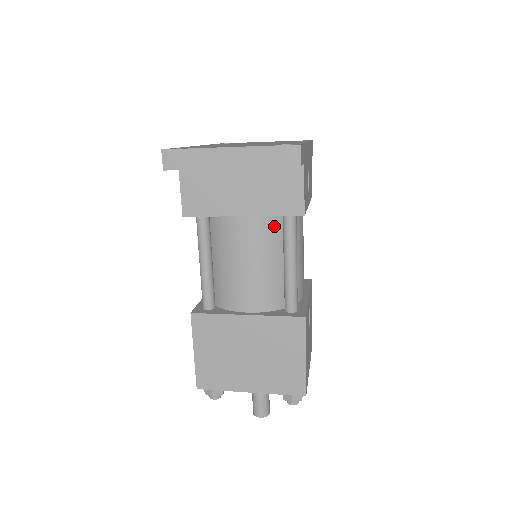
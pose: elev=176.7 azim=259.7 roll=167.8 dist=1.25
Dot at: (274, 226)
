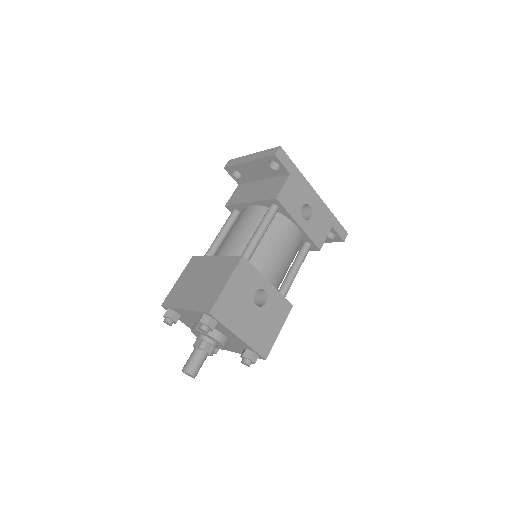
Dot at: (263, 214)
